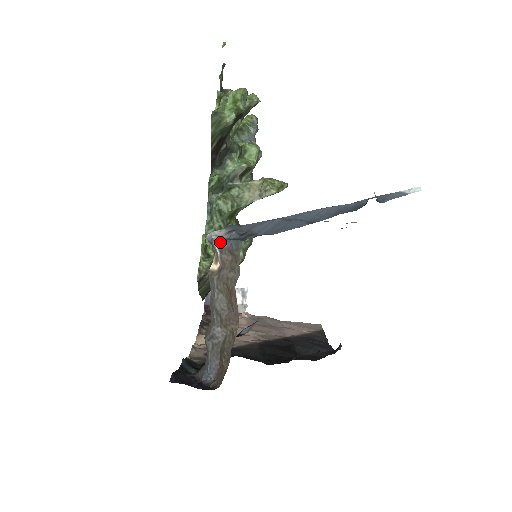
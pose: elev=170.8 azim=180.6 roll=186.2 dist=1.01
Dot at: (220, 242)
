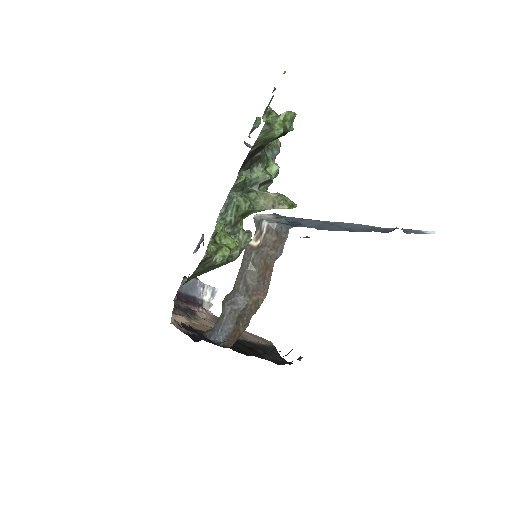
Dot at: (271, 222)
